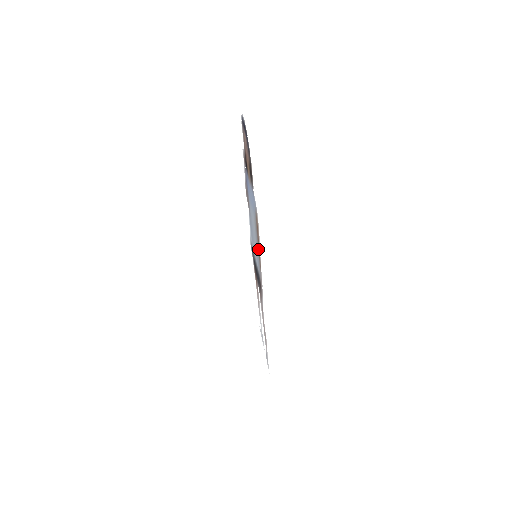
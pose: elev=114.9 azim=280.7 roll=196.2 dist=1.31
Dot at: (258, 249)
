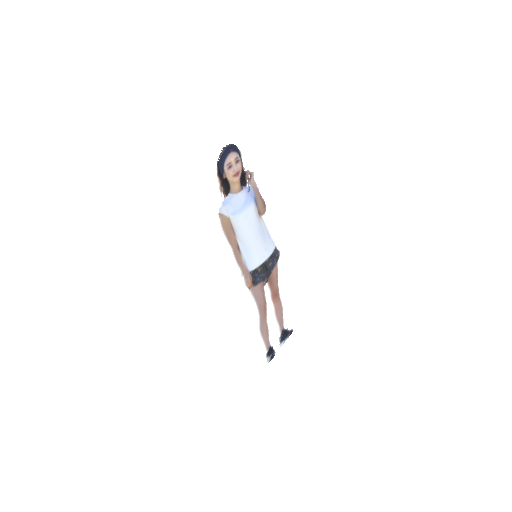
Dot at: (237, 245)
